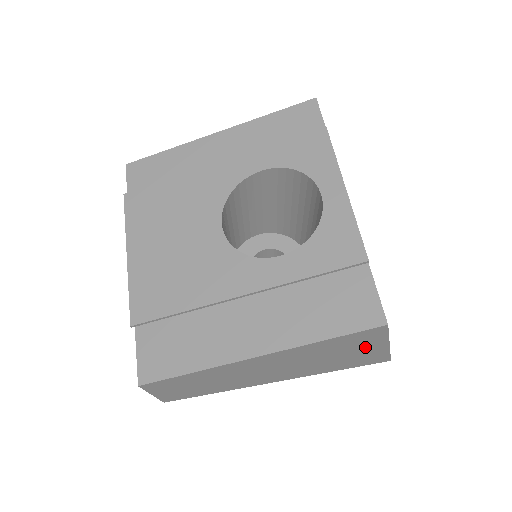
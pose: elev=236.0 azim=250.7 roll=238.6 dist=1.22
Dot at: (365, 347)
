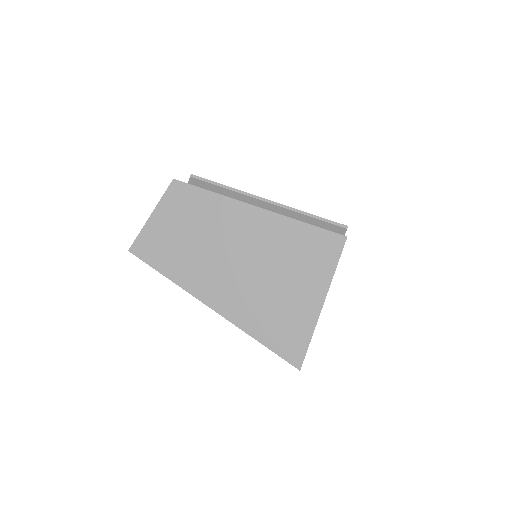
Dot at: (311, 283)
